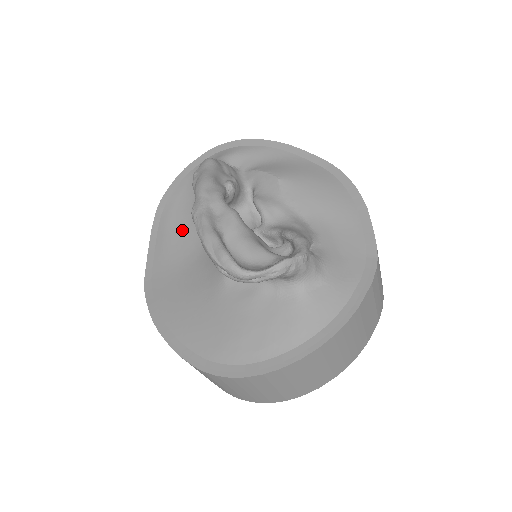
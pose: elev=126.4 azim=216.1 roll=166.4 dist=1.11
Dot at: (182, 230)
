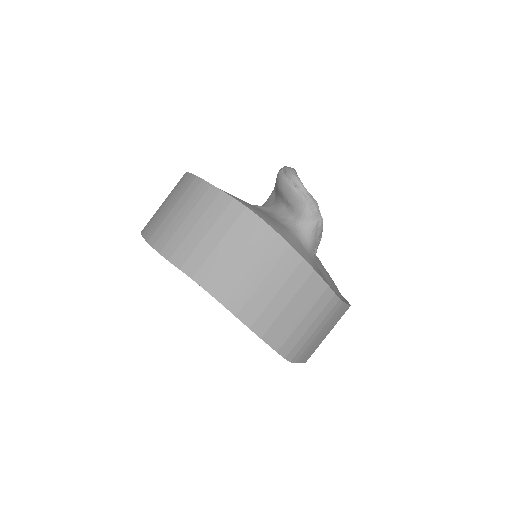
Dot at: occluded
